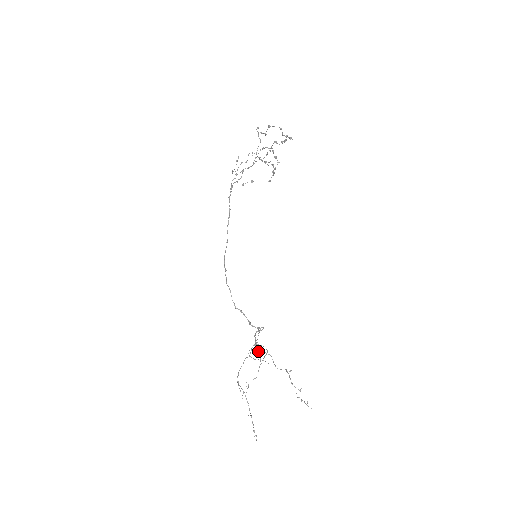
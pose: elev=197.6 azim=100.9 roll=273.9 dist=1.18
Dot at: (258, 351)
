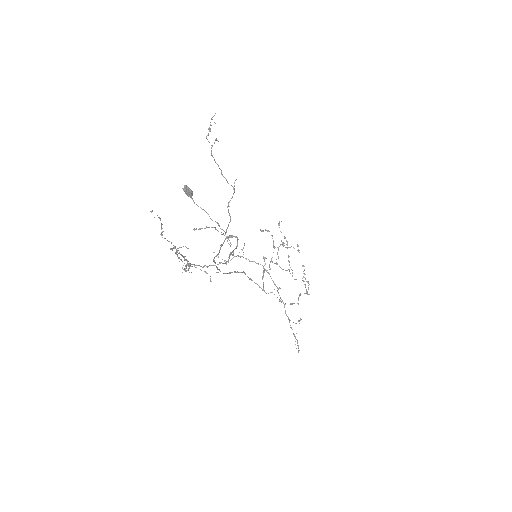
Dot at: (185, 188)
